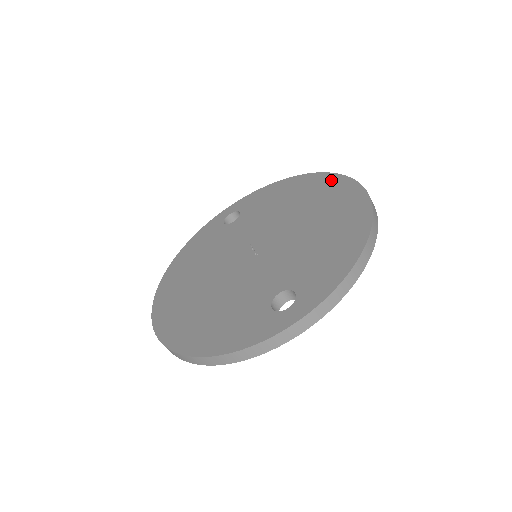
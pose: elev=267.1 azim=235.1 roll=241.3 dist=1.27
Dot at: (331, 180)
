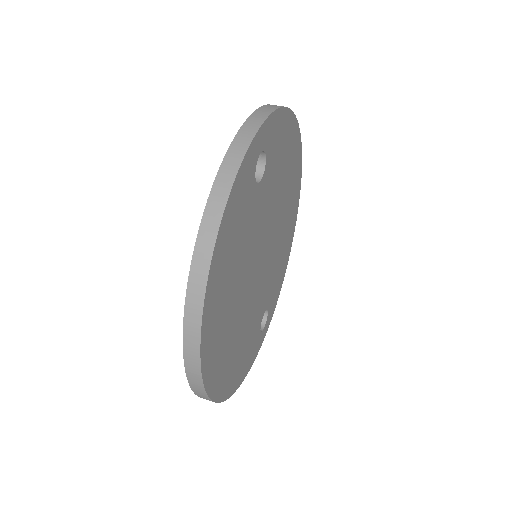
Dot at: occluded
